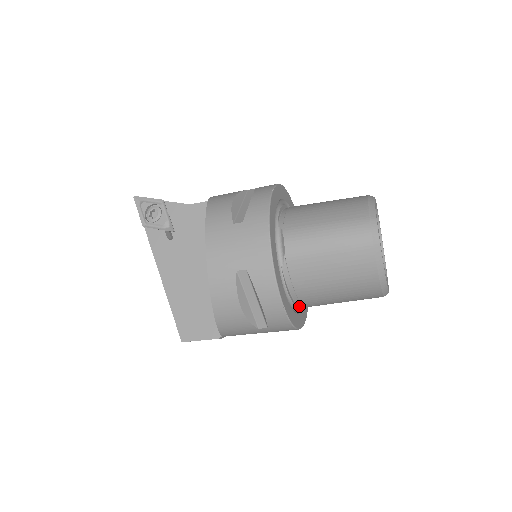
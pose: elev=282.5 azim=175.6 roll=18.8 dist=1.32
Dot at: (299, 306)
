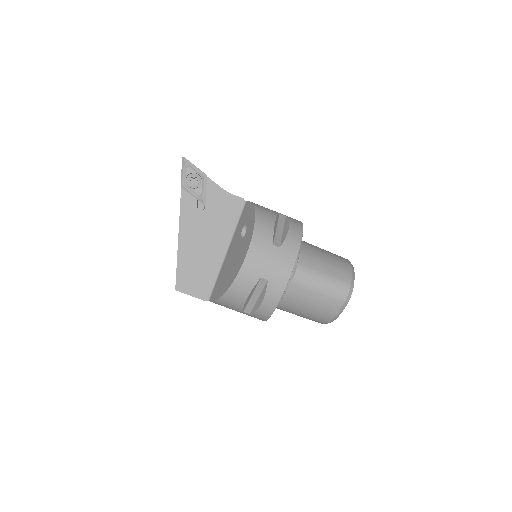
Dot at: occluded
